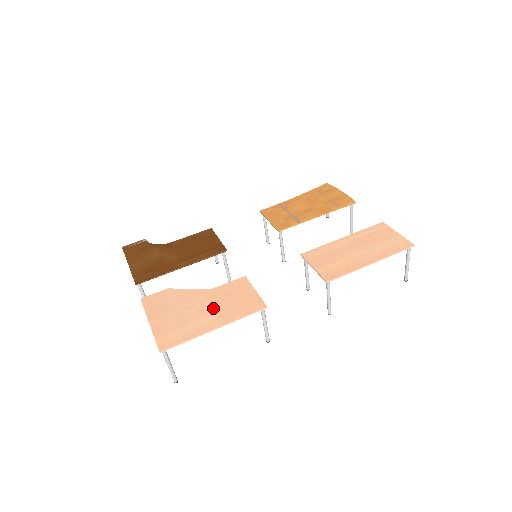
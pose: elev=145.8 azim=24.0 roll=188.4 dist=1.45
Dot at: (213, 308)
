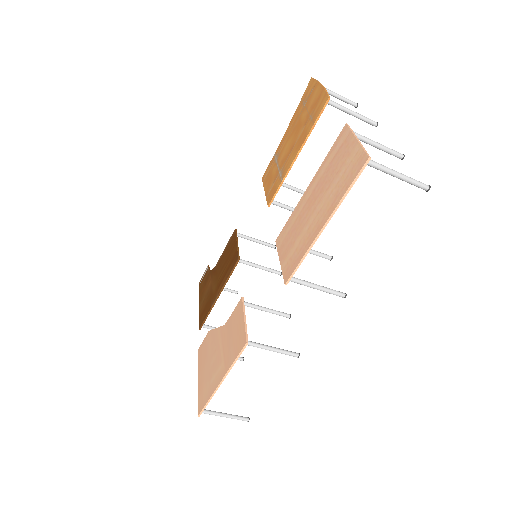
Dot at: (222, 353)
